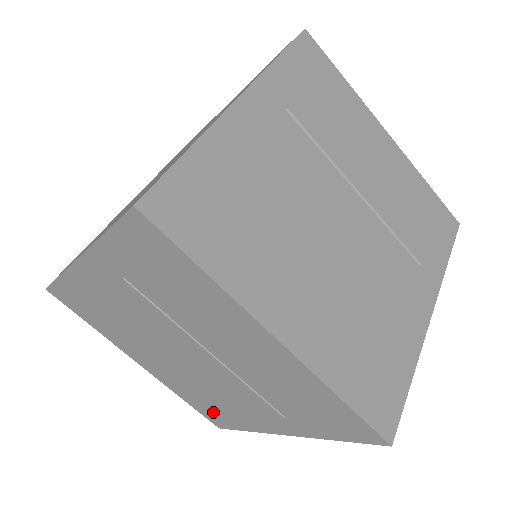
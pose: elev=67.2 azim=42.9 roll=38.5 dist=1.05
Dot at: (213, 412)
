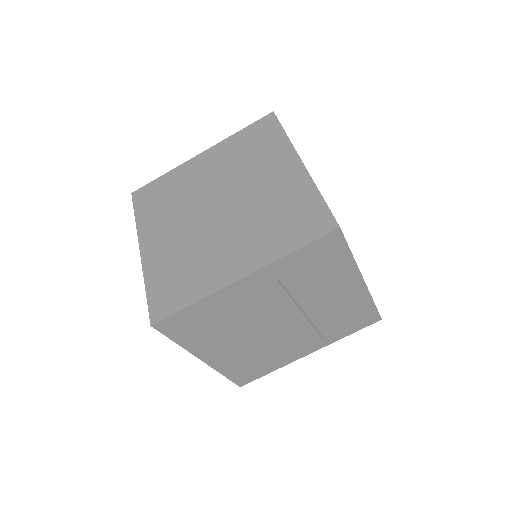
Dot at: occluded
